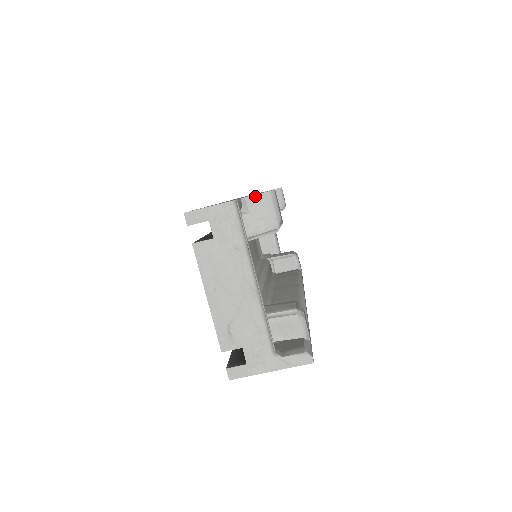
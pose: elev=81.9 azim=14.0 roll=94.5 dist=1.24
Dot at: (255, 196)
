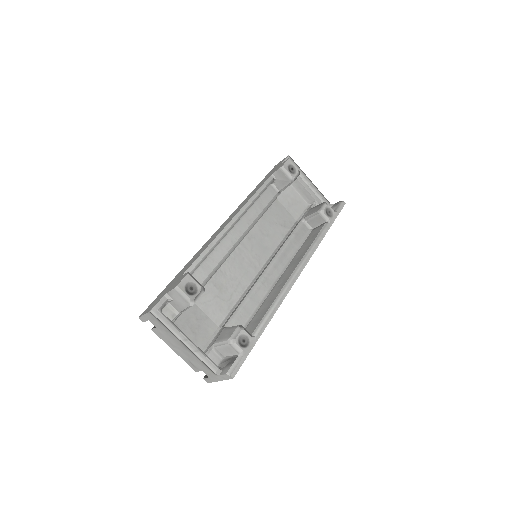
Dot at: (170, 292)
